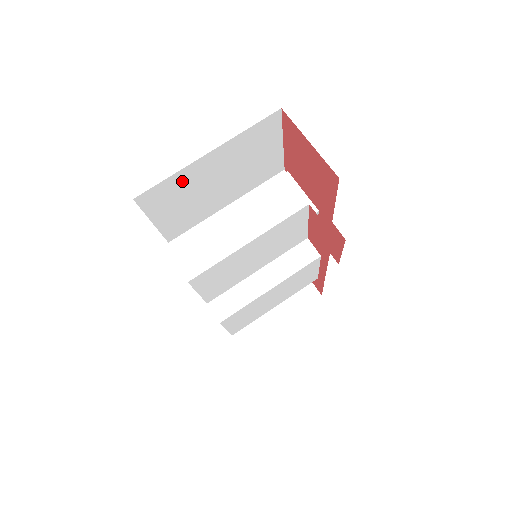
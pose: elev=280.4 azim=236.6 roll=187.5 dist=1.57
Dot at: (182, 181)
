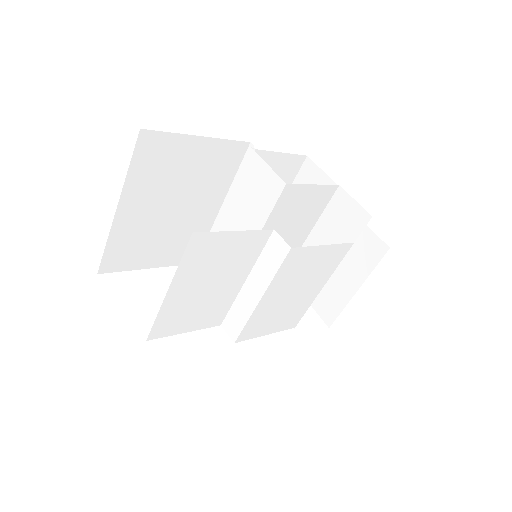
Dot at: (126, 237)
